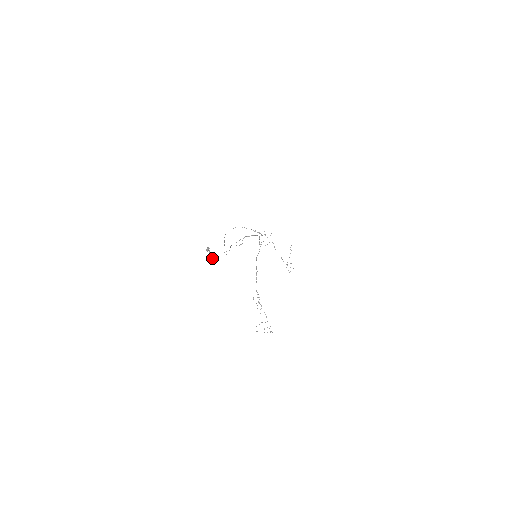
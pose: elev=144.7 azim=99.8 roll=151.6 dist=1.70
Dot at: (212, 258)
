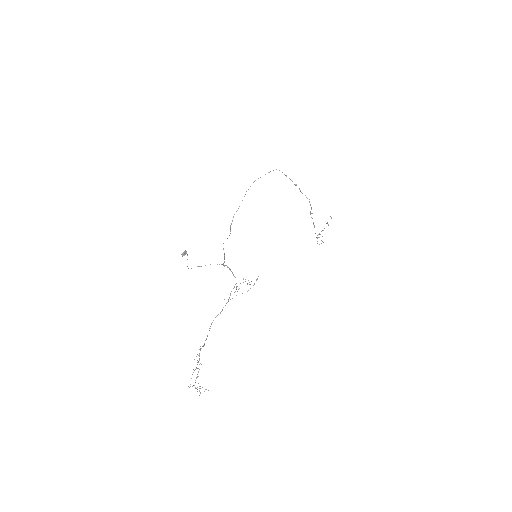
Dot at: occluded
